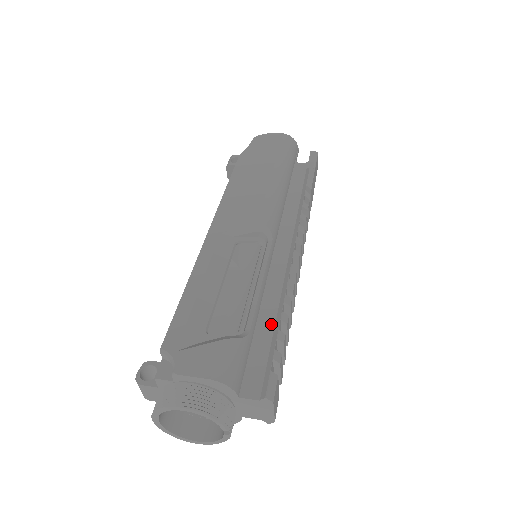
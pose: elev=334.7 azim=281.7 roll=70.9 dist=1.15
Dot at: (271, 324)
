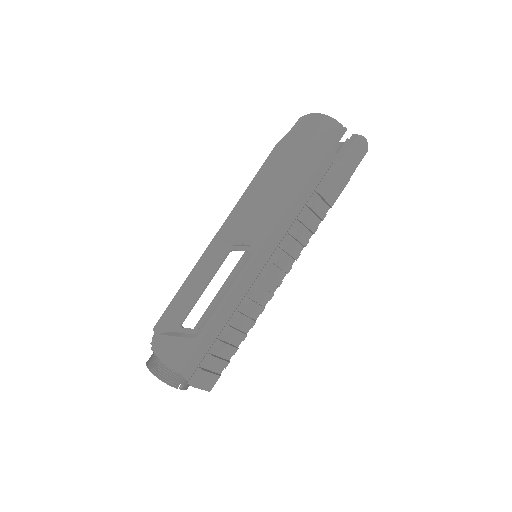
Dot at: (220, 330)
